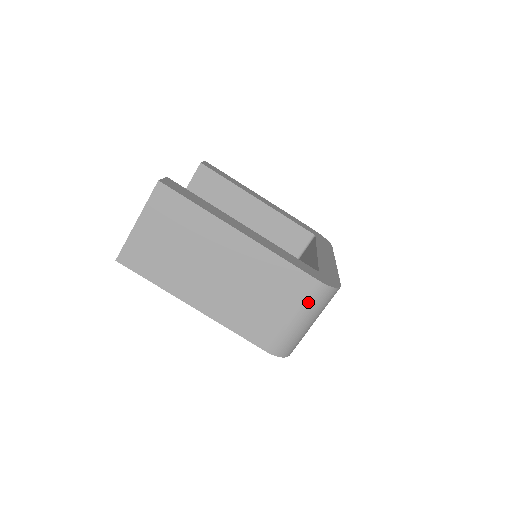
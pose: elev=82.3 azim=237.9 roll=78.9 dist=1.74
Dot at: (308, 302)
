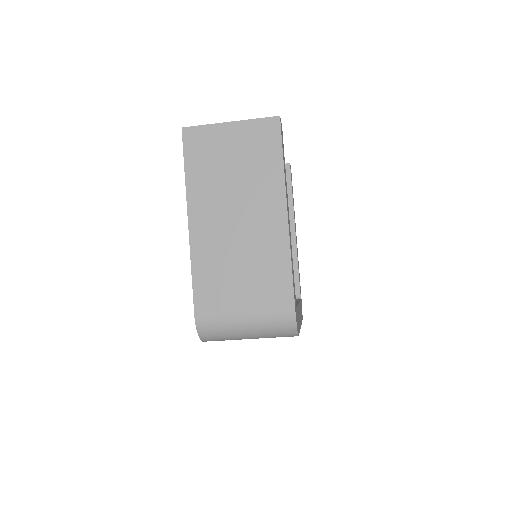
Dot at: (269, 315)
